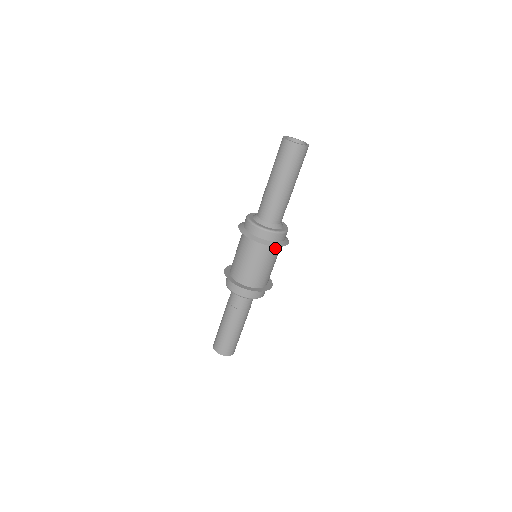
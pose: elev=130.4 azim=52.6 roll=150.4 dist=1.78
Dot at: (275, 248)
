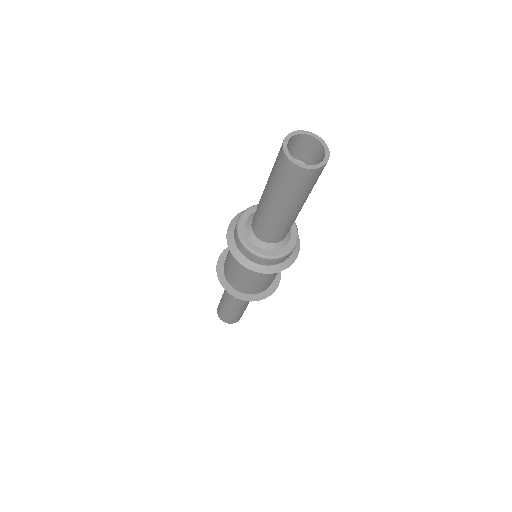
Dot at: occluded
